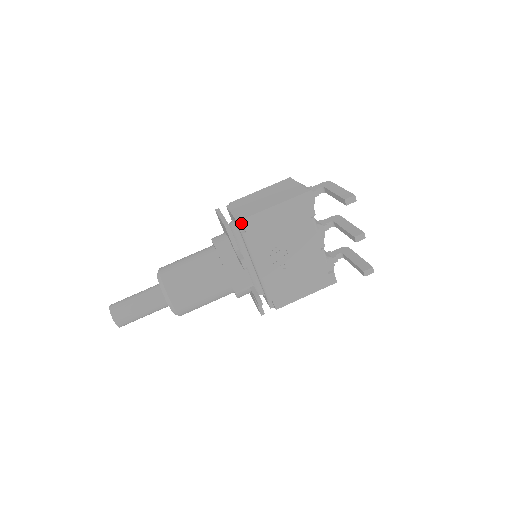
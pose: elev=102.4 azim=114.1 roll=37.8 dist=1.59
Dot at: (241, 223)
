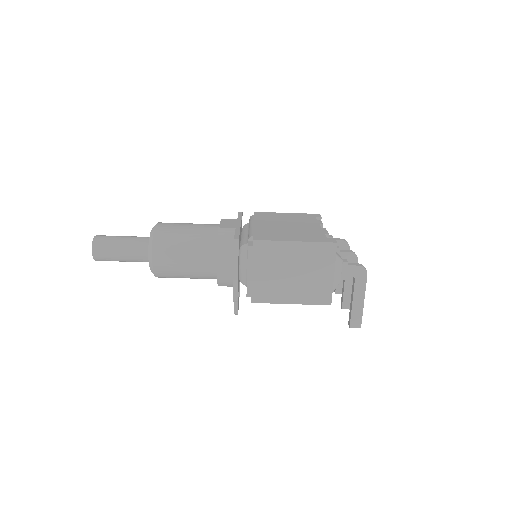
Dot at: (251, 294)
